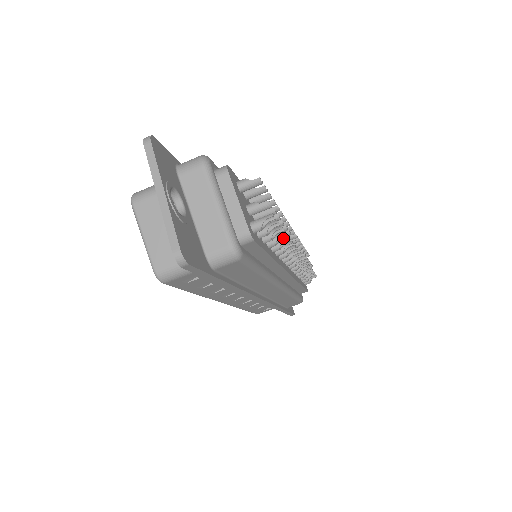
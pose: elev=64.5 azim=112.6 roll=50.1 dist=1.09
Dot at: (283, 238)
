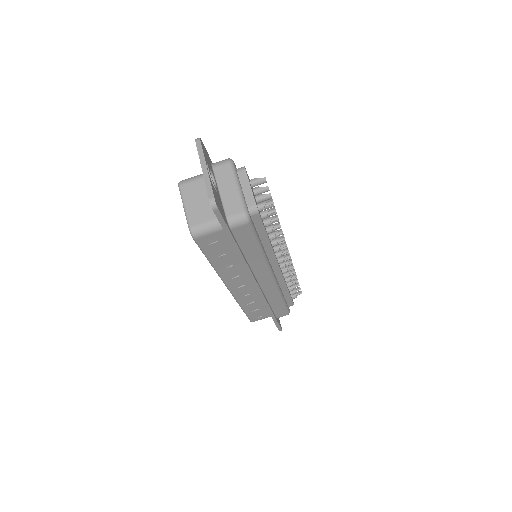
Dot at: (278, 230)
